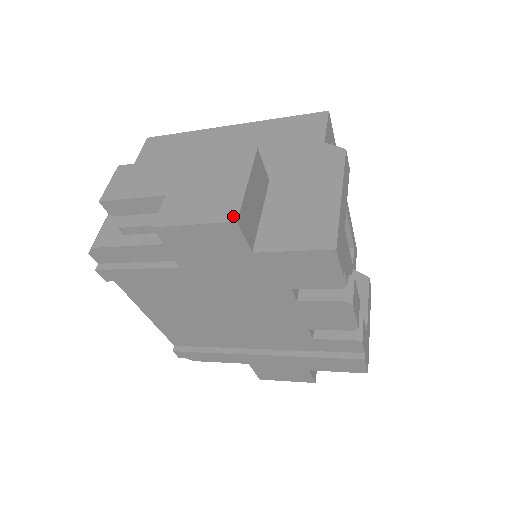
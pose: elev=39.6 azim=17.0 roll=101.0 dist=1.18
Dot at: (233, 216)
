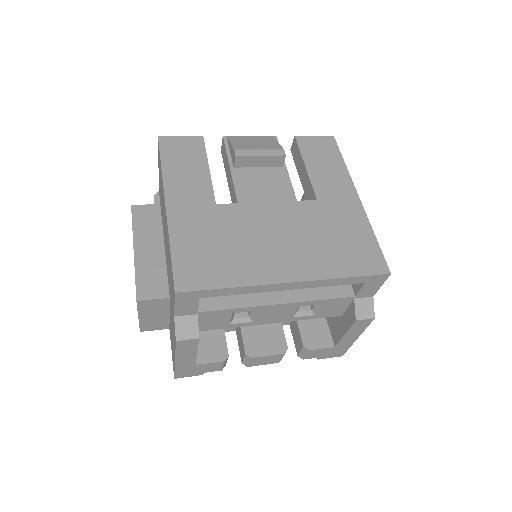
Dot at: (139, 327)
